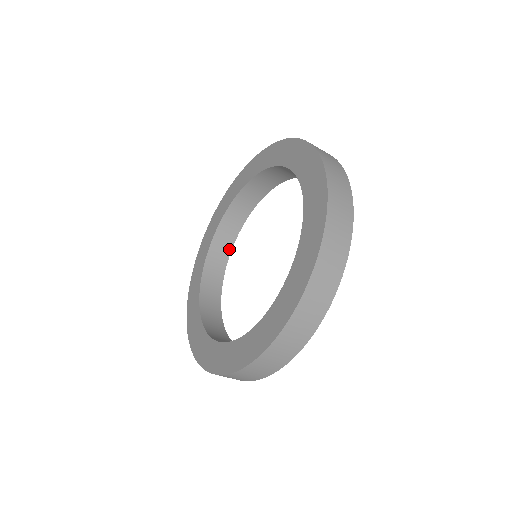
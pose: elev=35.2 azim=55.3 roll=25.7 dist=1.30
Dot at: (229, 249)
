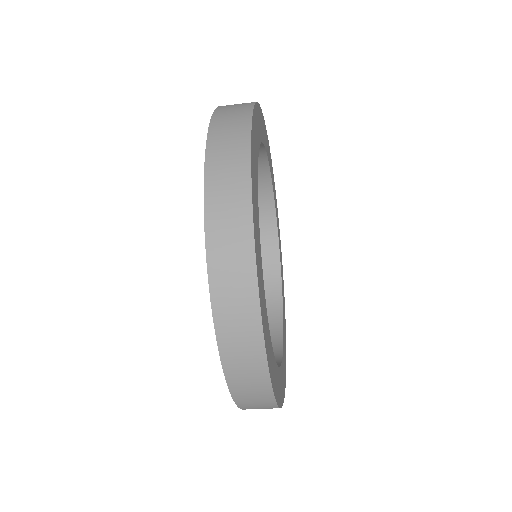
Dot at: (275, 235)
